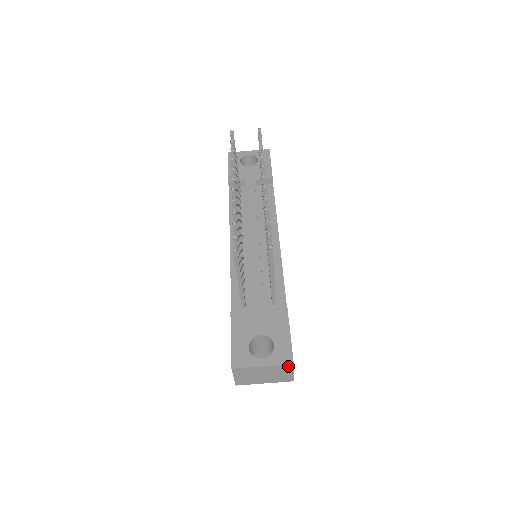
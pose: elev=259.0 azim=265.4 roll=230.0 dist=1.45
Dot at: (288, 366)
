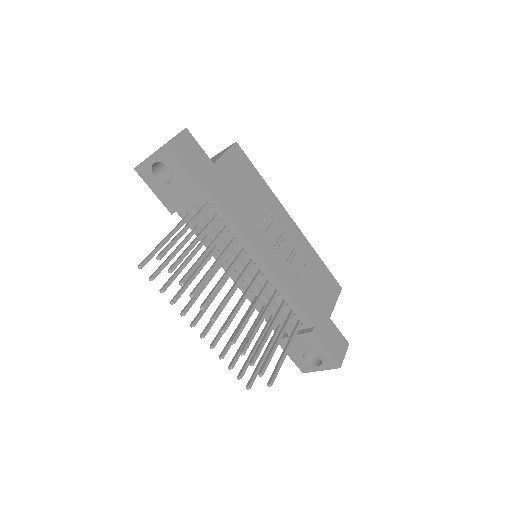
Dot at: (338, 366)
